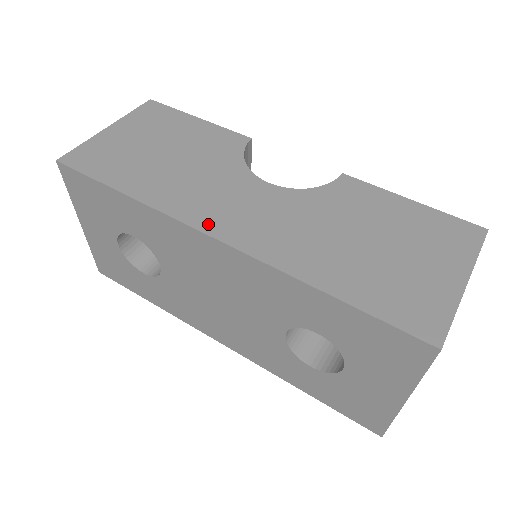
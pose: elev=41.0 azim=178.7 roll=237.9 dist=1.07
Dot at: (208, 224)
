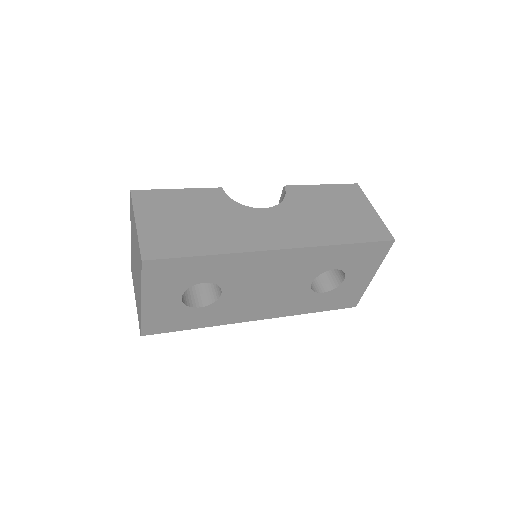
Dot at: (269, 245)
